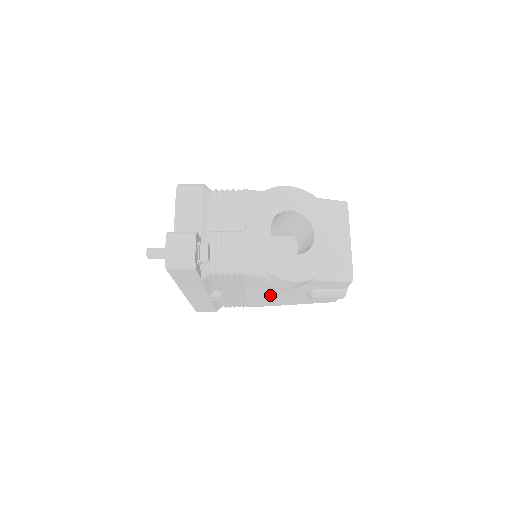
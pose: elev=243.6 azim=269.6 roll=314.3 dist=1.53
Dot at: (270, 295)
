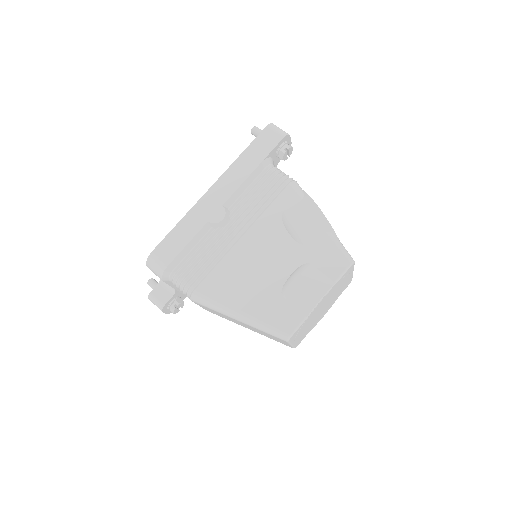
Dot at: (256, 257)
